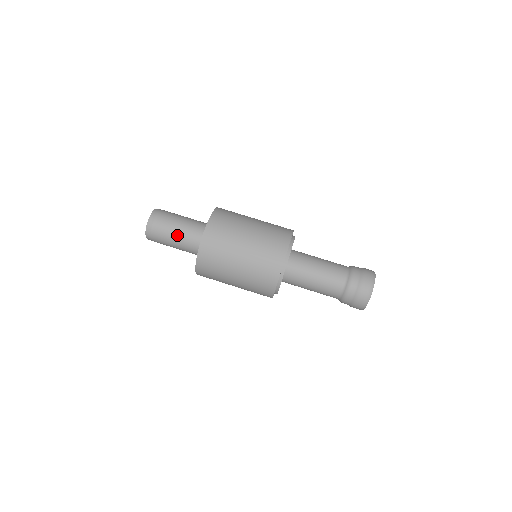
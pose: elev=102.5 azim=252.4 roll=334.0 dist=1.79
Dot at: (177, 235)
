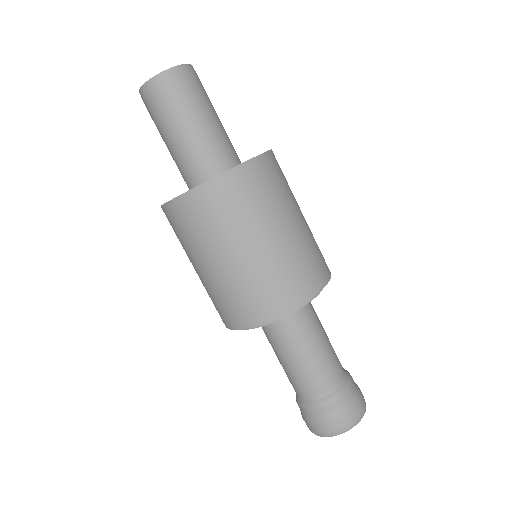
Dot at: (198, 126)
